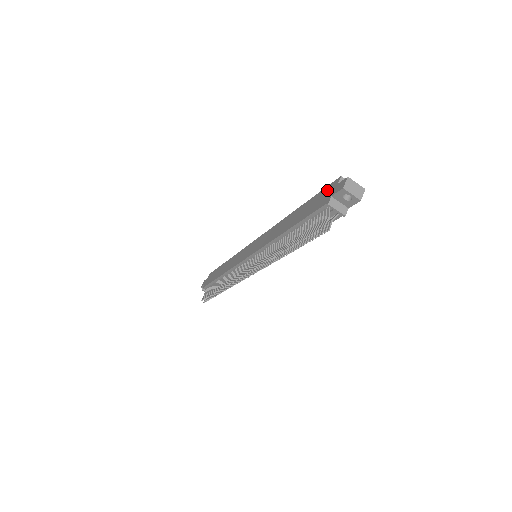
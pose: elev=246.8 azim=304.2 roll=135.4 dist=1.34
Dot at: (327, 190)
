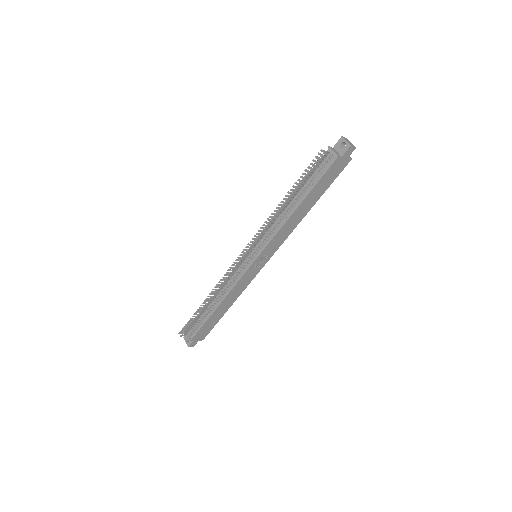
Dot at: occluded
